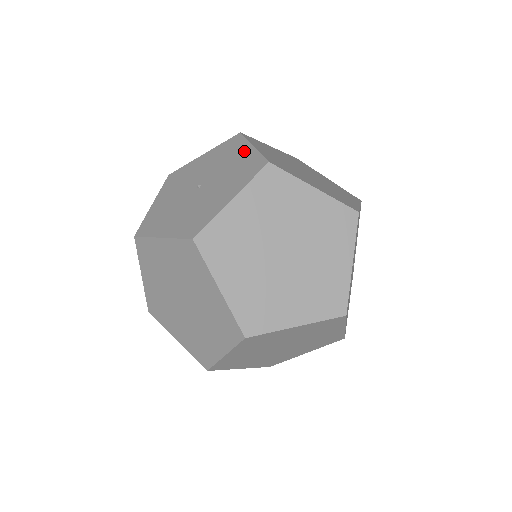
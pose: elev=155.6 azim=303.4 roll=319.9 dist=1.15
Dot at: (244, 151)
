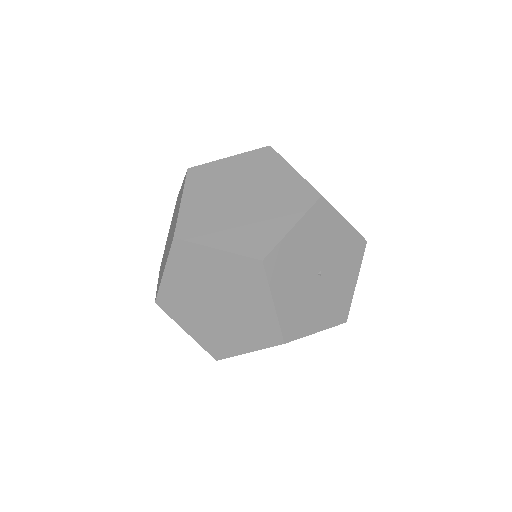
Dot at: occluded
